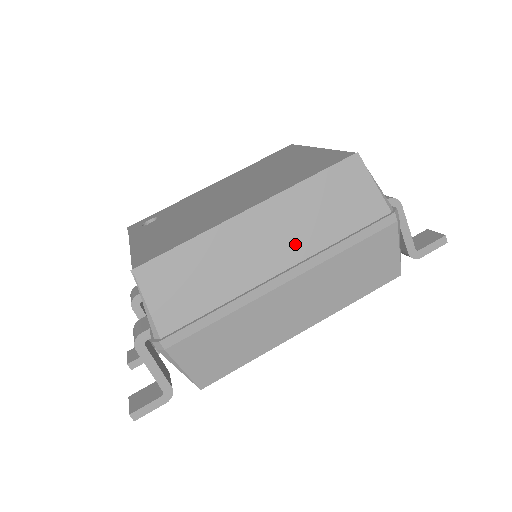
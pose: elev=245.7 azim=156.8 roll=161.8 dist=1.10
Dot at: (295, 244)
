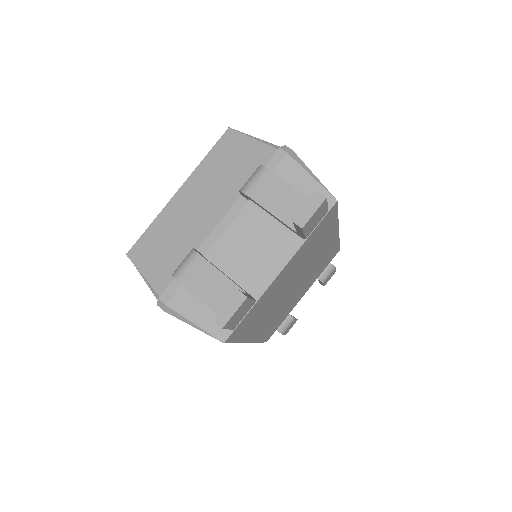
Dot at: occluded
